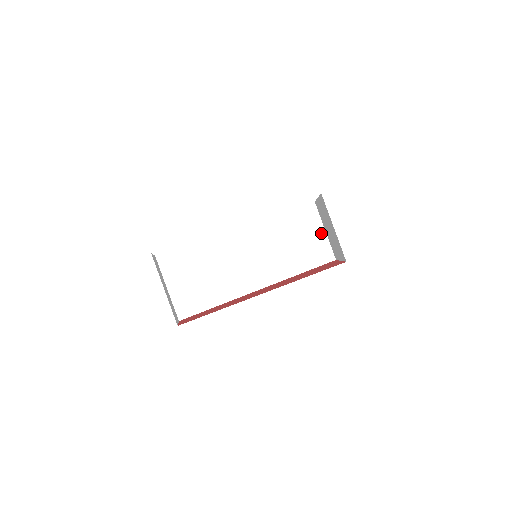
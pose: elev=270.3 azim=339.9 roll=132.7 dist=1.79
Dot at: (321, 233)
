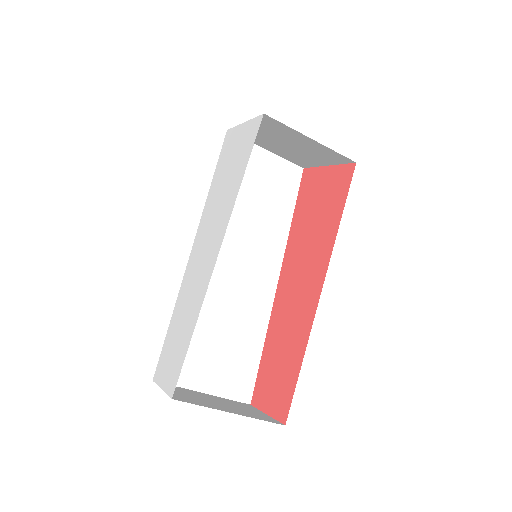
Dot at: (266, 157)
